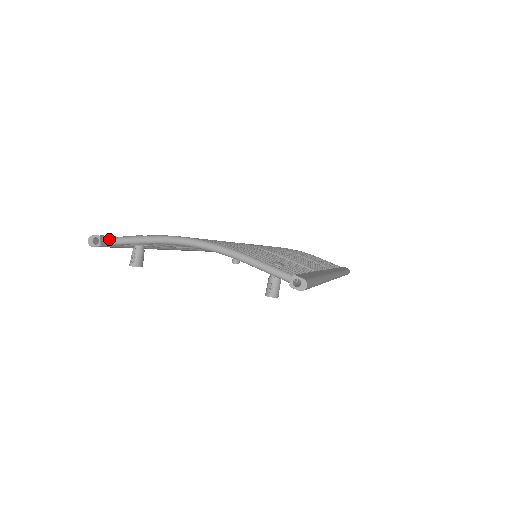
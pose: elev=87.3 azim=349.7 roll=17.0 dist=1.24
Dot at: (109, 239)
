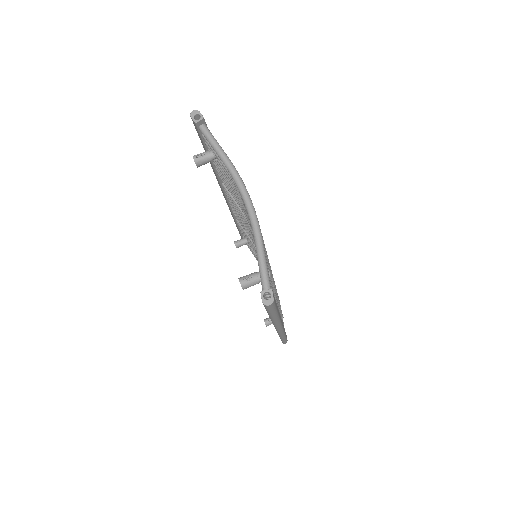
Dot at: (205, 127)
